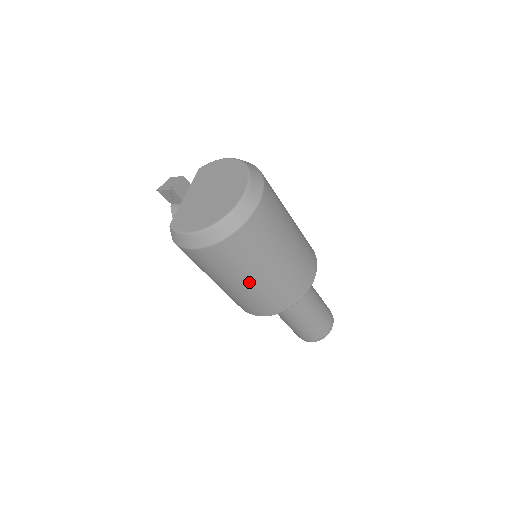
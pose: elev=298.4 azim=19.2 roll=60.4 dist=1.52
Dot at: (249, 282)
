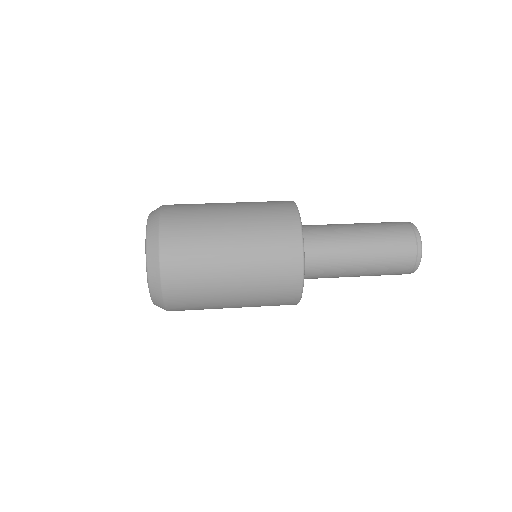
Dot at: (232, 281)
